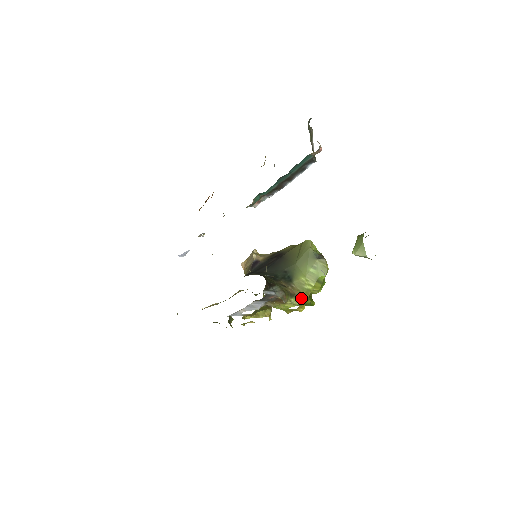
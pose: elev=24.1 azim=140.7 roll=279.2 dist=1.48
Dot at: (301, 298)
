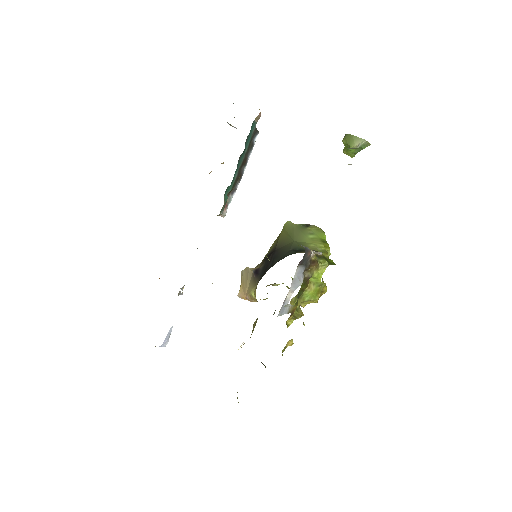
Dot at: (325, 258)
